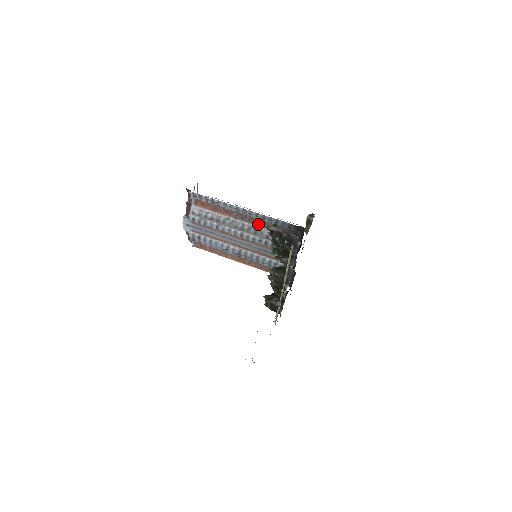
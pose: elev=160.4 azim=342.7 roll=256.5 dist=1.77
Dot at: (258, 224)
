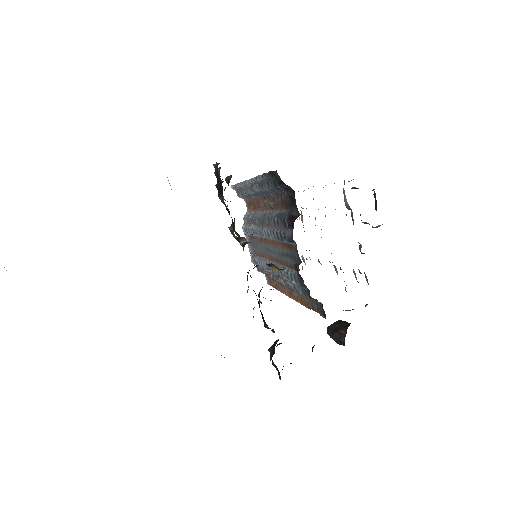
Dot at: (273, 206)
